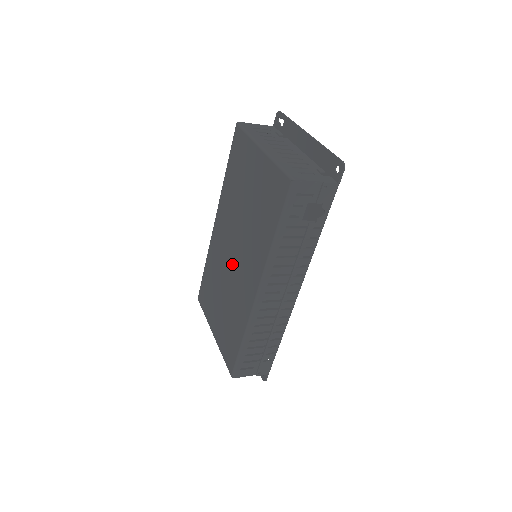
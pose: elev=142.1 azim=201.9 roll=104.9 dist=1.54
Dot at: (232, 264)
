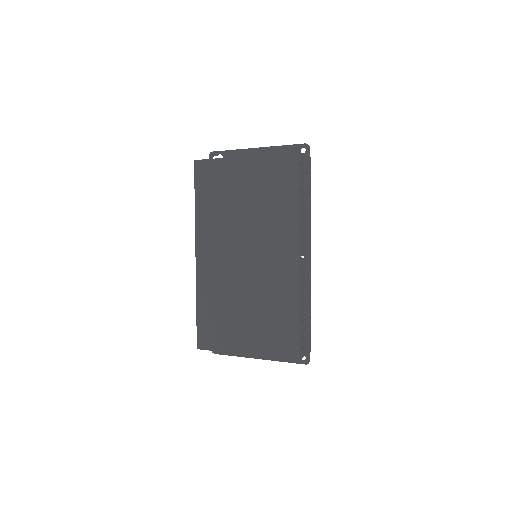
Dot at: (247, 266)
